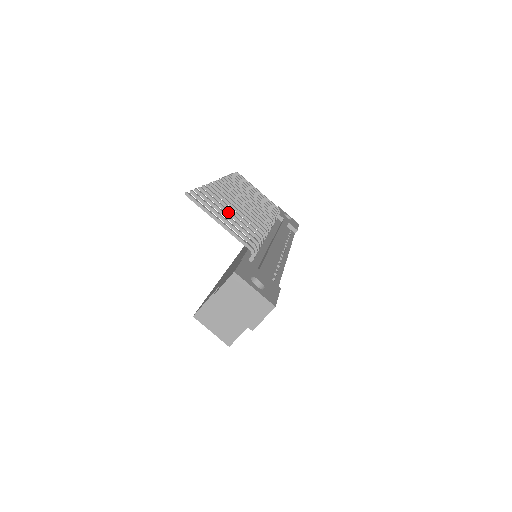
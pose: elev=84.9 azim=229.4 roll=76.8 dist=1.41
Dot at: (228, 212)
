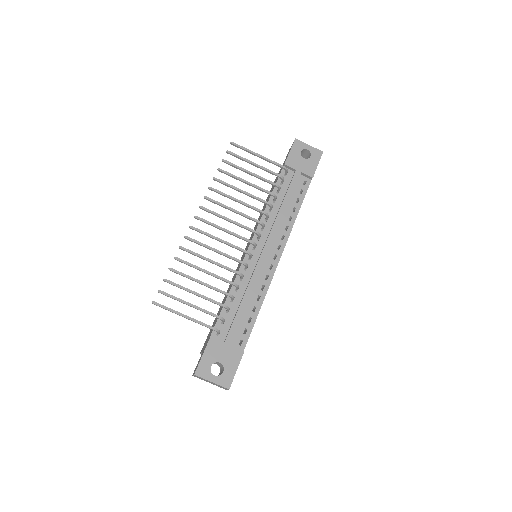
Dot at: (198, 282)
